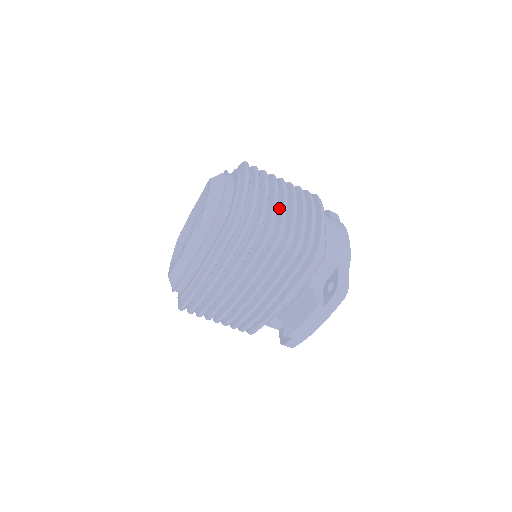
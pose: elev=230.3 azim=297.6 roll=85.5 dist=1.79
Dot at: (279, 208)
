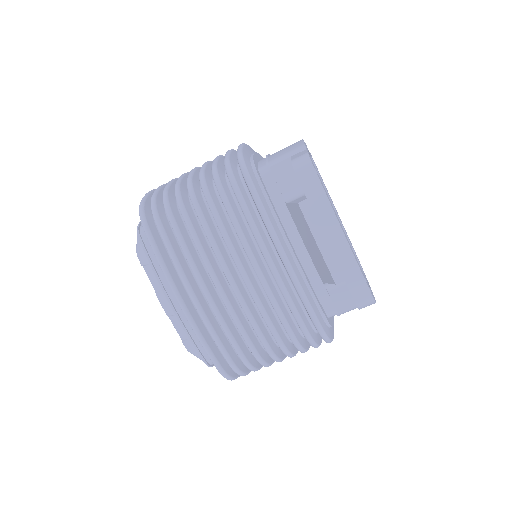
Dot at: occluded
